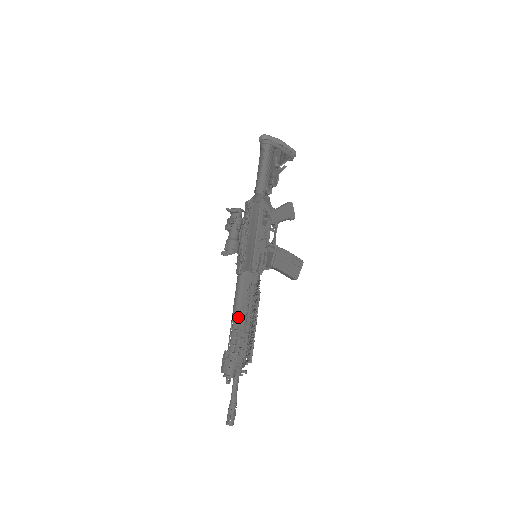
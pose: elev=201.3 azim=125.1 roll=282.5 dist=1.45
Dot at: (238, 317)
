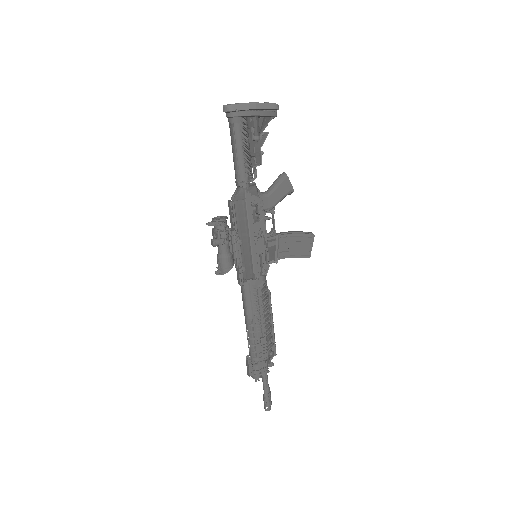
Dot at: (251, 326)
